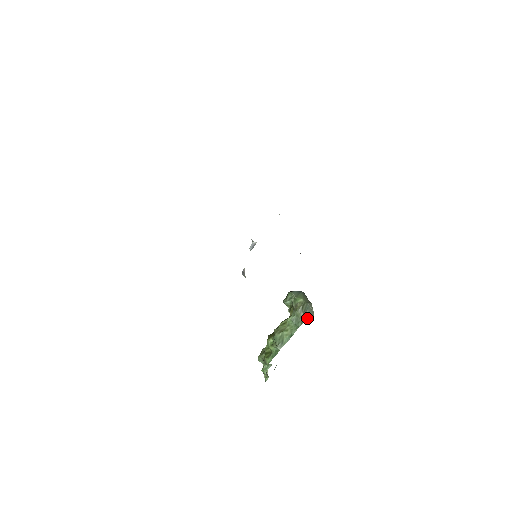
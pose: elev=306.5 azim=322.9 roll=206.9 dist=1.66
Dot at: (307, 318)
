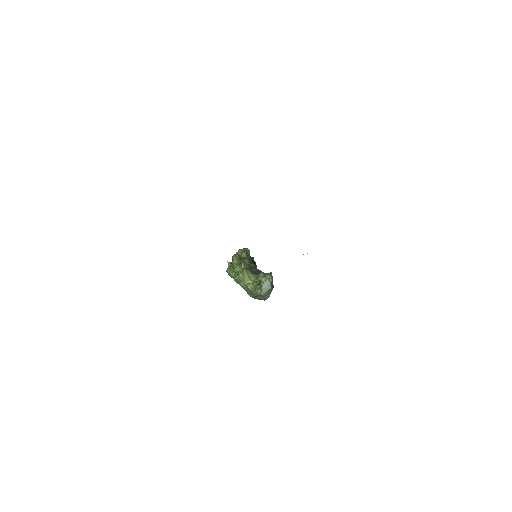
Dot at: (257, 298)
